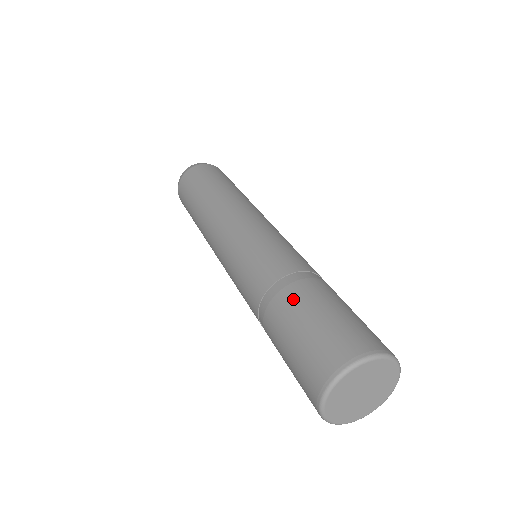
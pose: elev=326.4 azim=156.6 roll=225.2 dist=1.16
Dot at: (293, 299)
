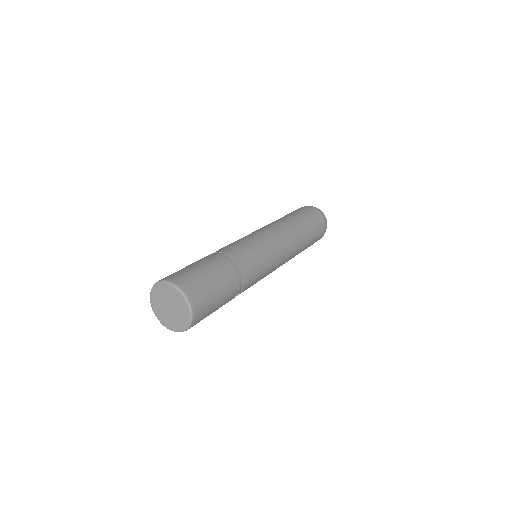
Dot at: (208, 259)
